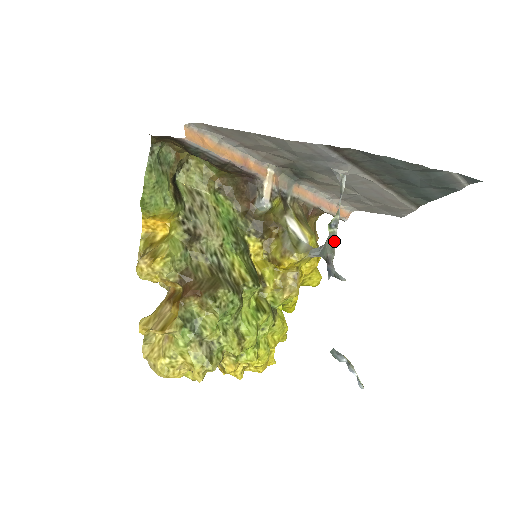
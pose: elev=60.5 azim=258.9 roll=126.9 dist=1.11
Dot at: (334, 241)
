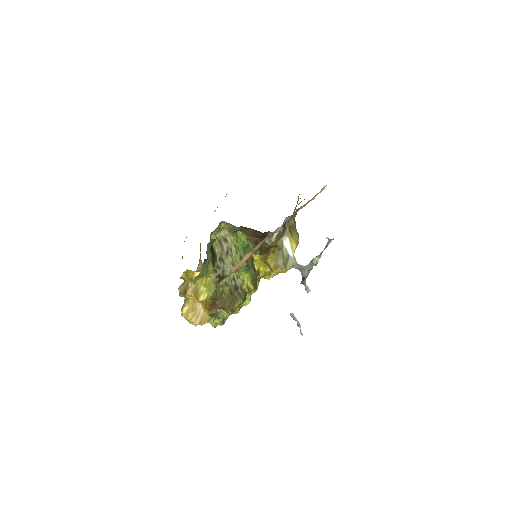
Dot at: (311, 269)
